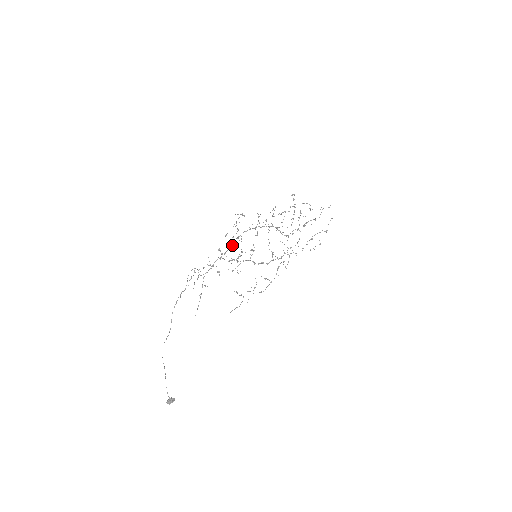
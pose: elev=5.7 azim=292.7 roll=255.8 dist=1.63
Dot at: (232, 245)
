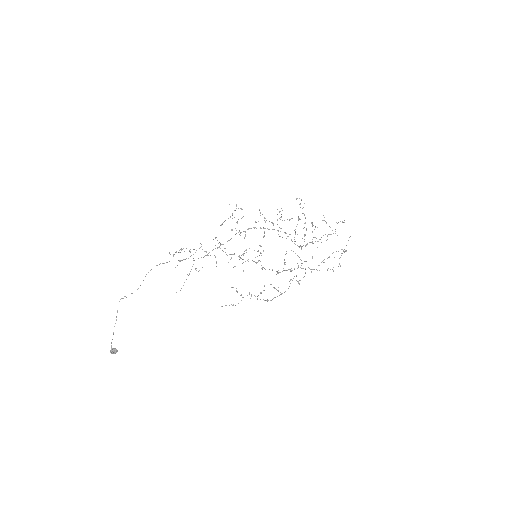
Dot at: occluded
